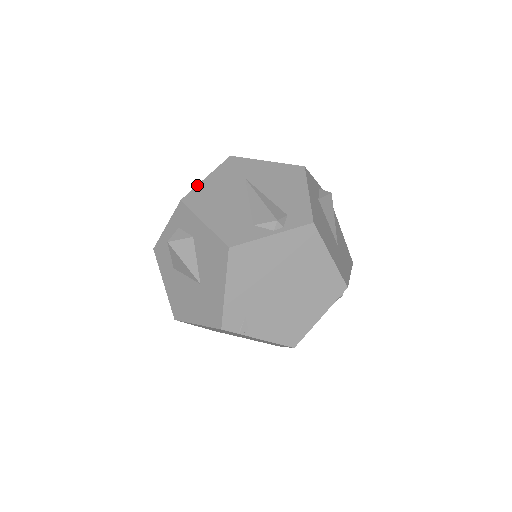
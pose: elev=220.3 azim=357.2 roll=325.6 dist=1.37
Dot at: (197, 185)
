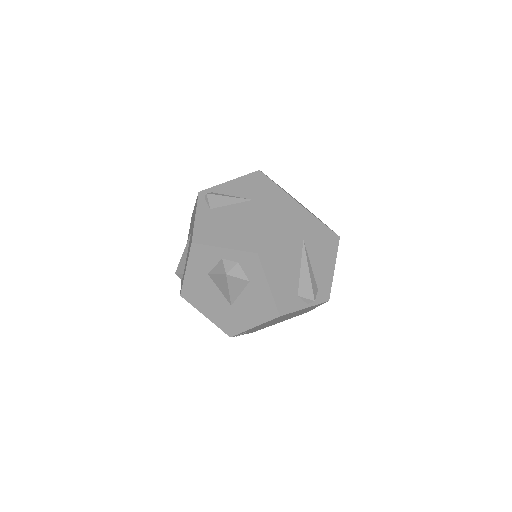
Dot at: (271, 237)
